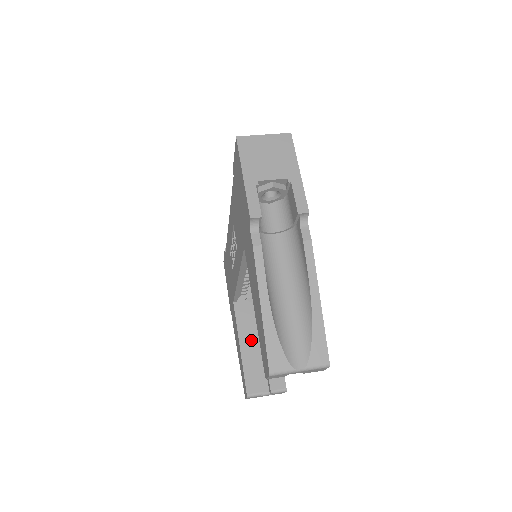
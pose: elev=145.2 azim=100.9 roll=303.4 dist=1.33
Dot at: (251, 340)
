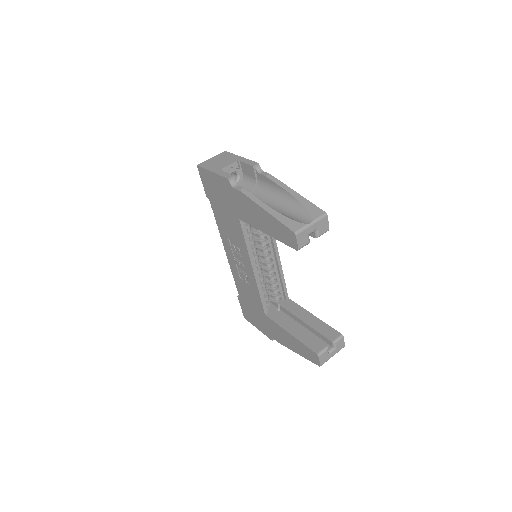
Dot at: (294, 325)
